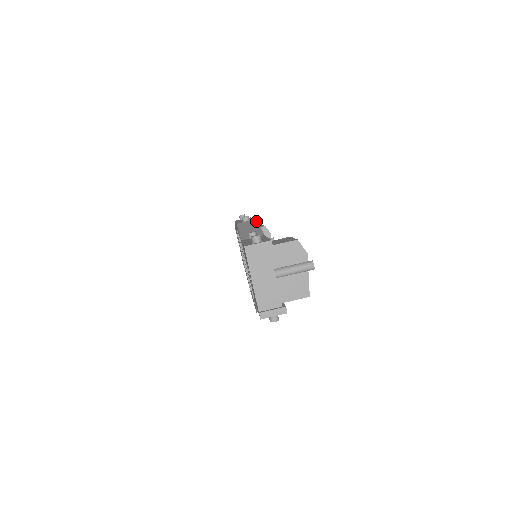
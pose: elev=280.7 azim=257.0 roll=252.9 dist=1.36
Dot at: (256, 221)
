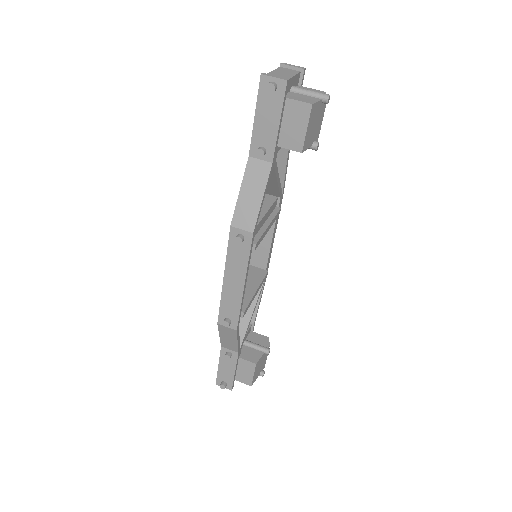
Dot at: (284, 184)
